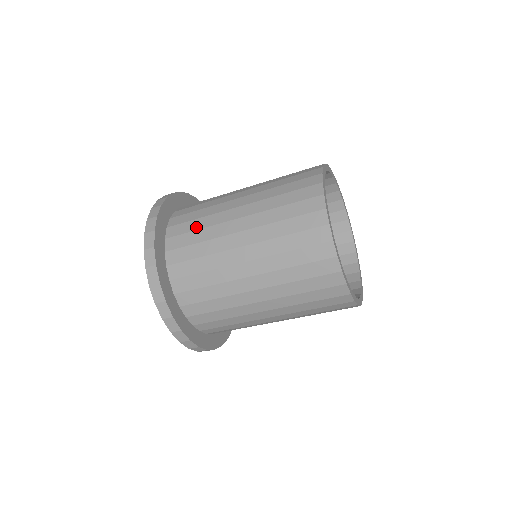
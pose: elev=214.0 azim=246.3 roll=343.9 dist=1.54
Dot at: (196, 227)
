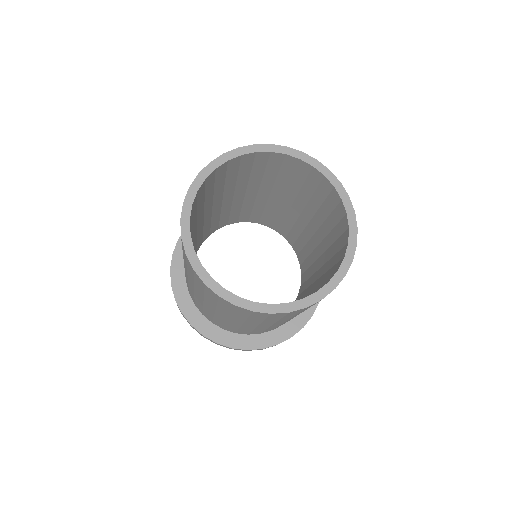
Dot at: (200, 307)
